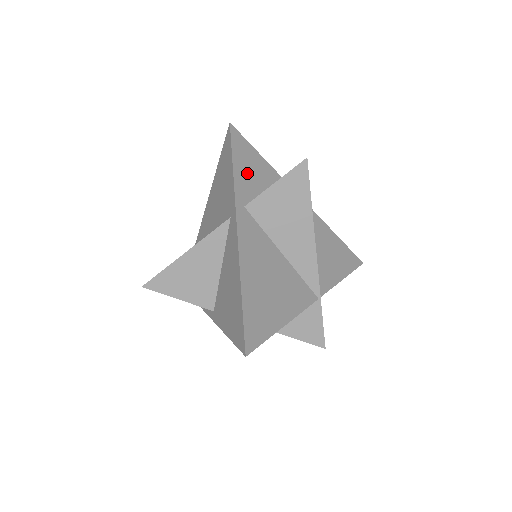
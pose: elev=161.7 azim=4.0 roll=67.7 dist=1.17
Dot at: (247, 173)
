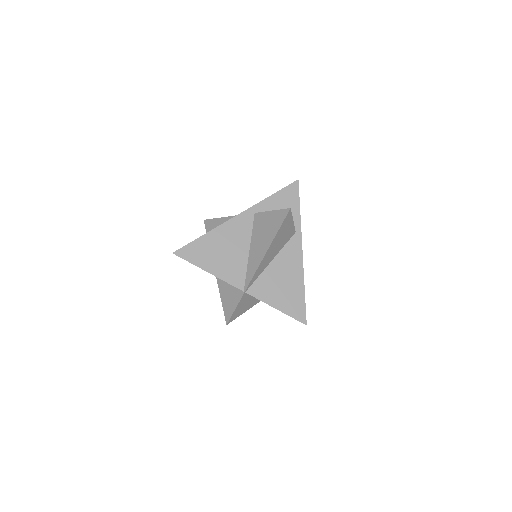
Dot at: (278, 205)
